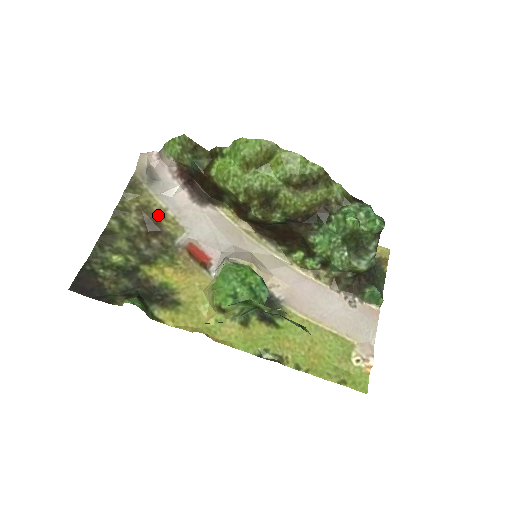
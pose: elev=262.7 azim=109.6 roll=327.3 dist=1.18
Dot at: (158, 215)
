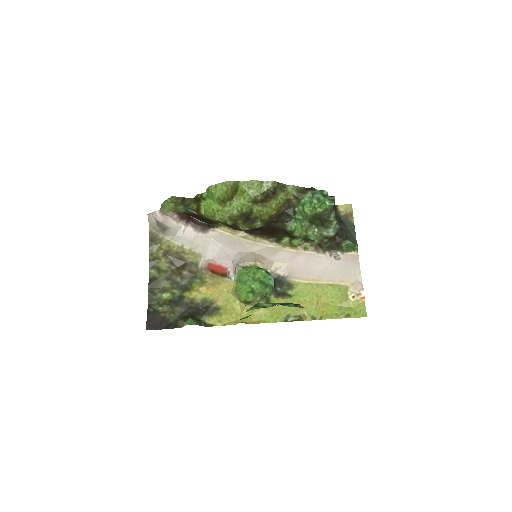
Dot at: (179, 253)
